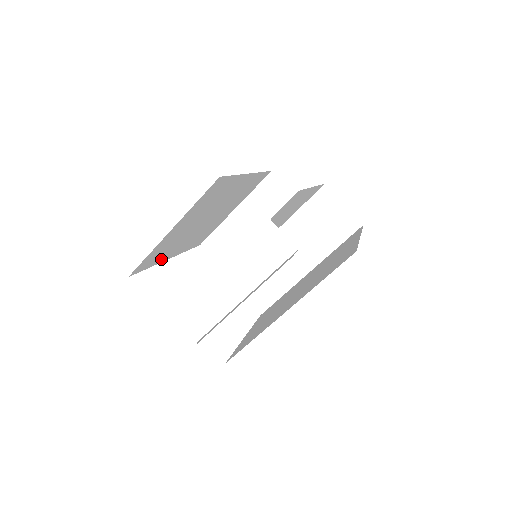
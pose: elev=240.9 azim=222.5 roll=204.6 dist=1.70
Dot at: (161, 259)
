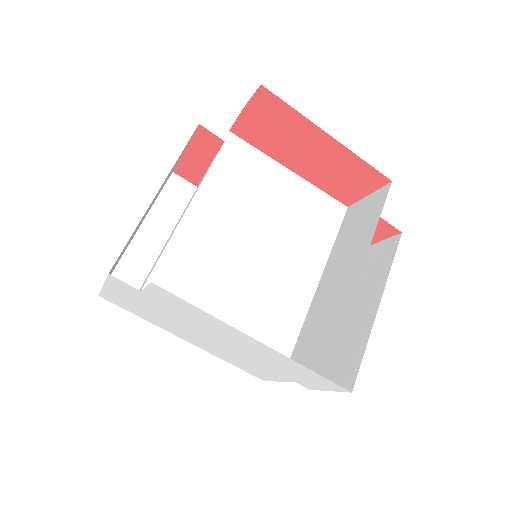
Dot at: occluded
